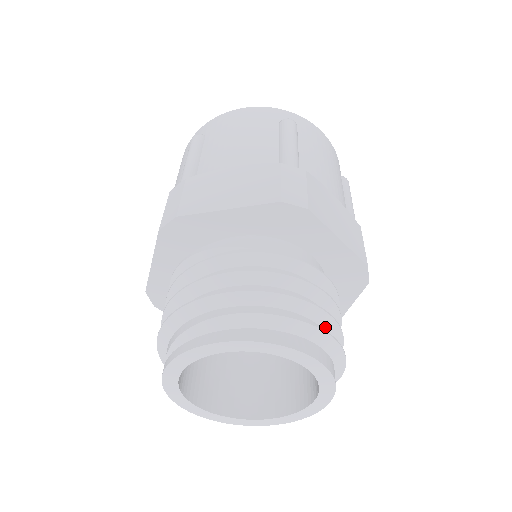
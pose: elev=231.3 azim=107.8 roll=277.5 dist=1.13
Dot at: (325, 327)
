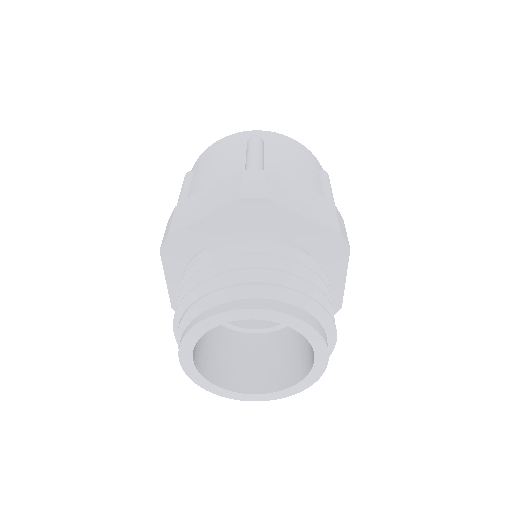
Dot at: (302, 290)
